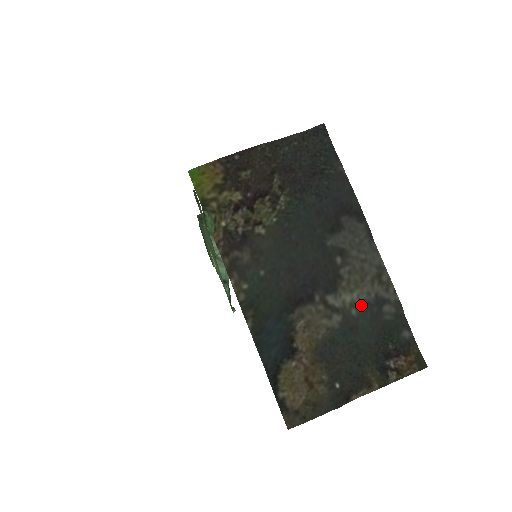
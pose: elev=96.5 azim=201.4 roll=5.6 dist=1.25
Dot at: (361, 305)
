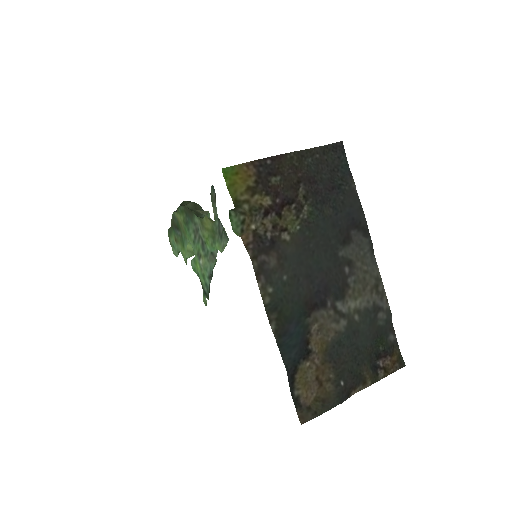
Dot at: (362, 312)
